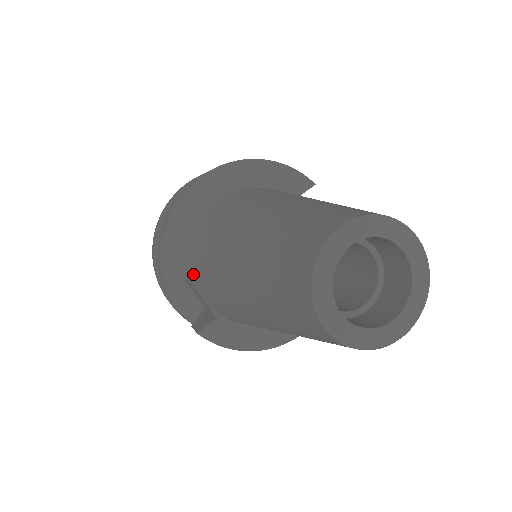
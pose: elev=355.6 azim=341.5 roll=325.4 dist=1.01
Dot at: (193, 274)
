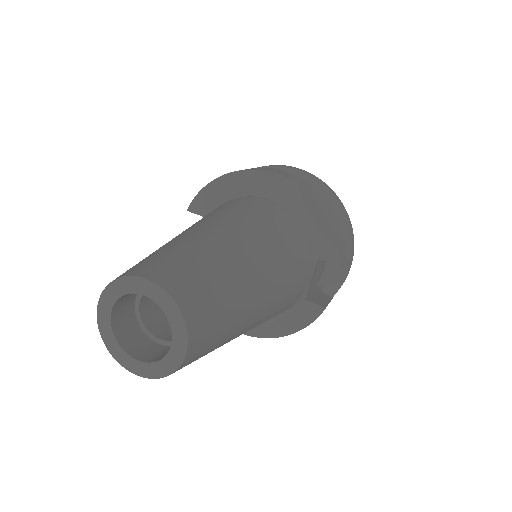
Dot at: occluded
